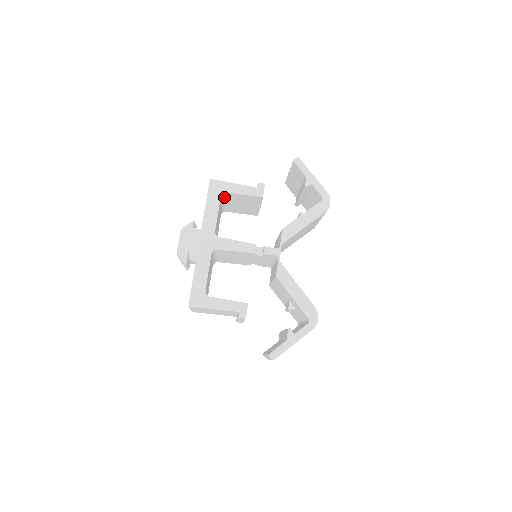
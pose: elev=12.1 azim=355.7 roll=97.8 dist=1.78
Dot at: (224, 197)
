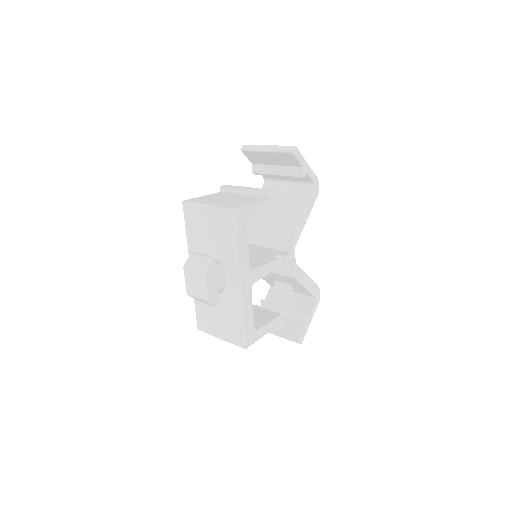
Dot at: occluded
